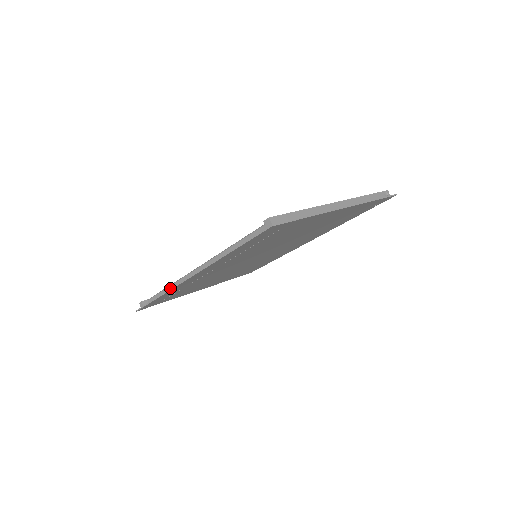
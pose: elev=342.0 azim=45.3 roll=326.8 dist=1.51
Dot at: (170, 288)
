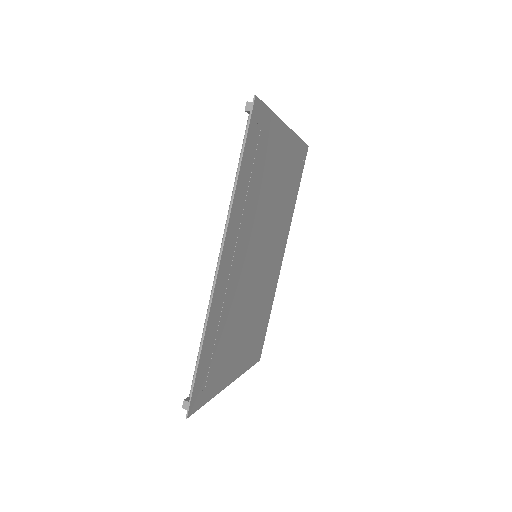
Dot at: occluded
